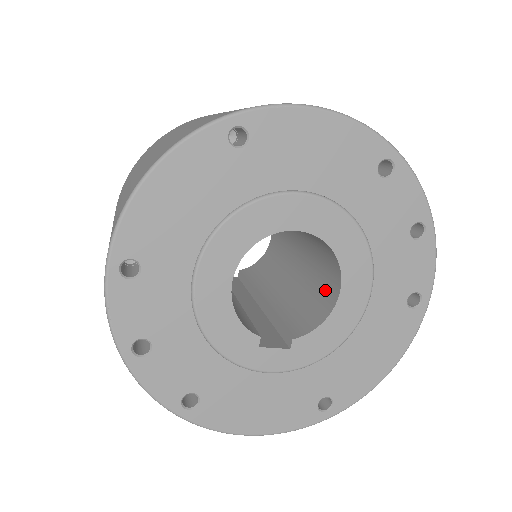
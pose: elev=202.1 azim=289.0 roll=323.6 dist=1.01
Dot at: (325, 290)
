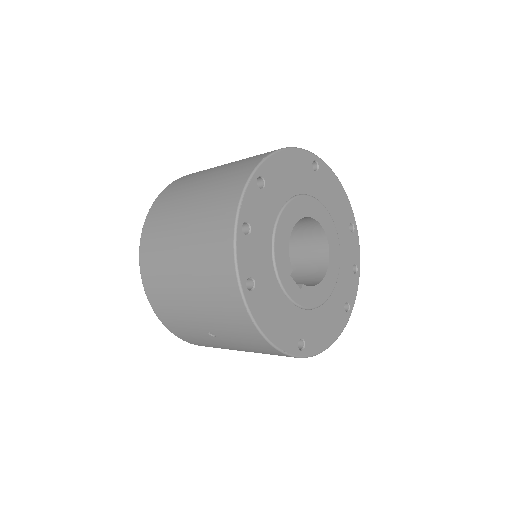
Dot at: (309, 277)
